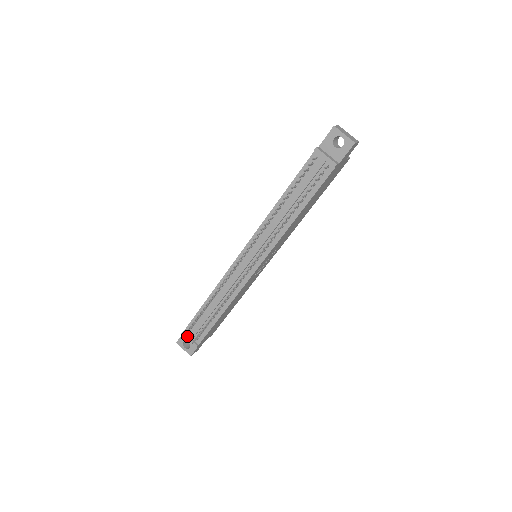
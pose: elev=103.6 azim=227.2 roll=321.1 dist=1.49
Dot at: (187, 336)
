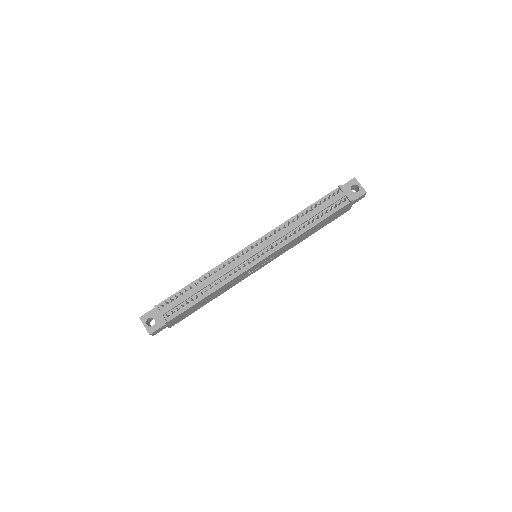
Dot at: (160, 310)
